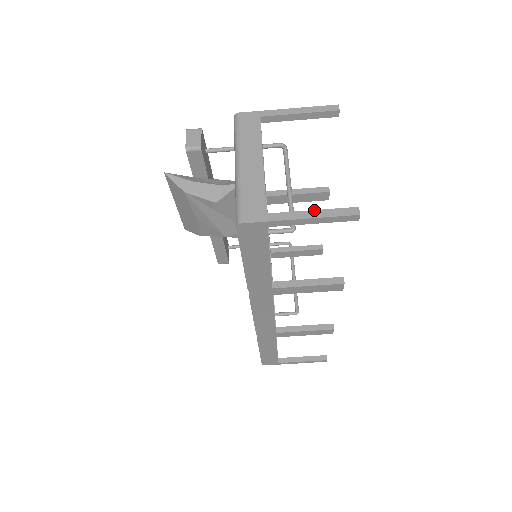
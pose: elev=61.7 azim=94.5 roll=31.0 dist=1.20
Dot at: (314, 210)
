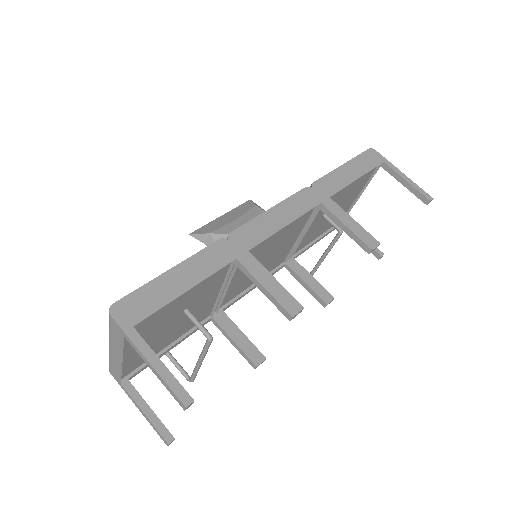
Dot at: (407, 184)
